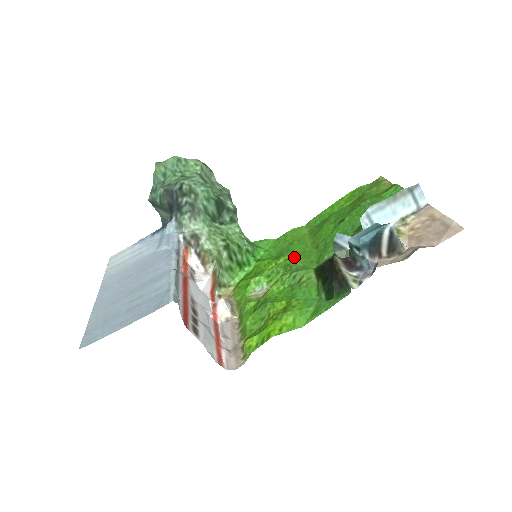
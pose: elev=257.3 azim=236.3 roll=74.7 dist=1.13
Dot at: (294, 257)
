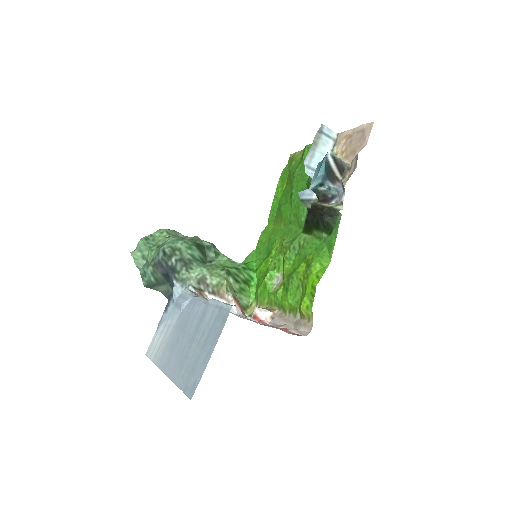
Dot at: (281, 242)
